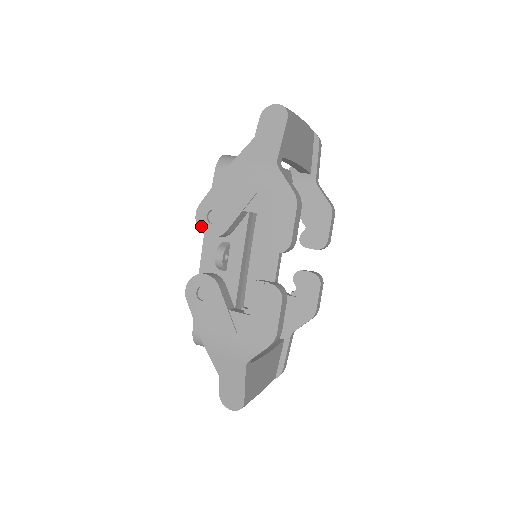
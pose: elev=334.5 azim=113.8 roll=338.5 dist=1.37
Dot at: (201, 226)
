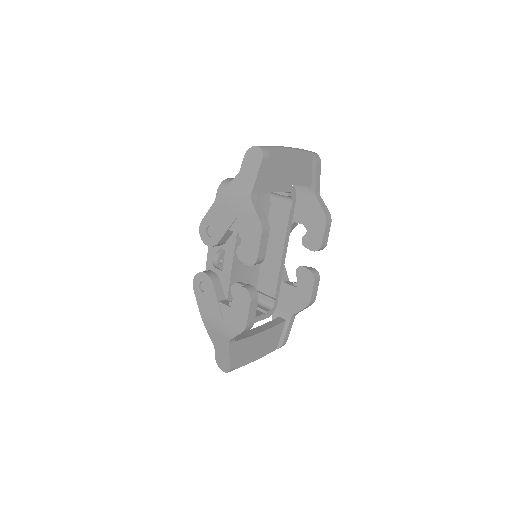
Dot at: (202, 237)
